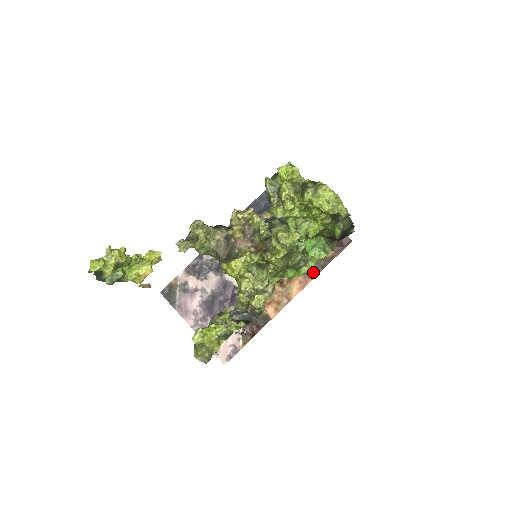
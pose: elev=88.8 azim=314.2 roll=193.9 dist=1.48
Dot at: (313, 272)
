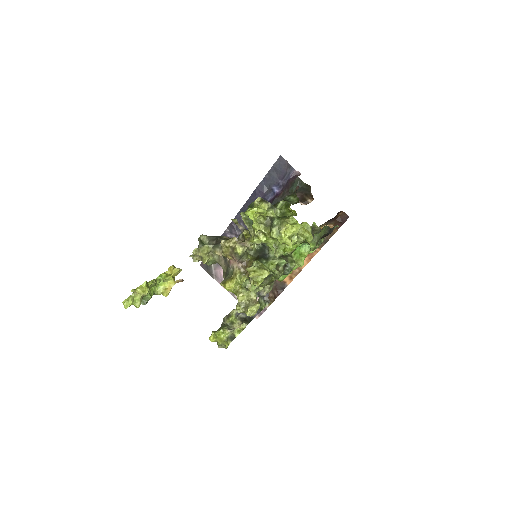
Dot at: occluded
